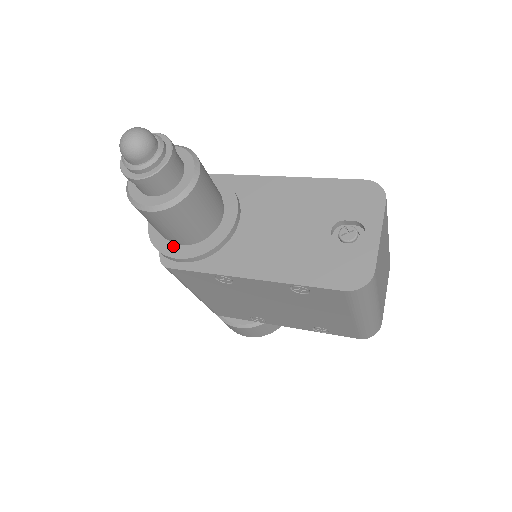
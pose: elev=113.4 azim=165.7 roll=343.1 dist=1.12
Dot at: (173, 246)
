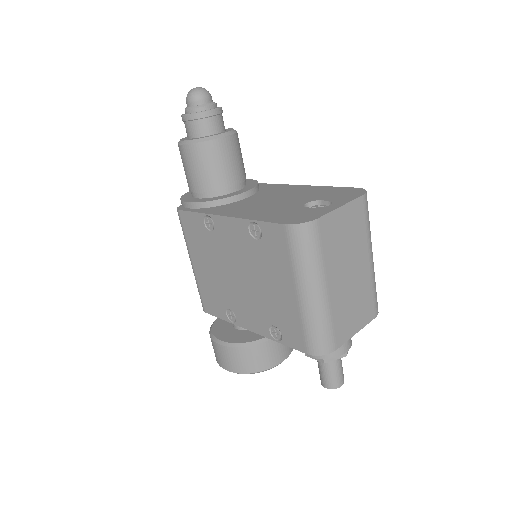
Dot at: (192, 198)
